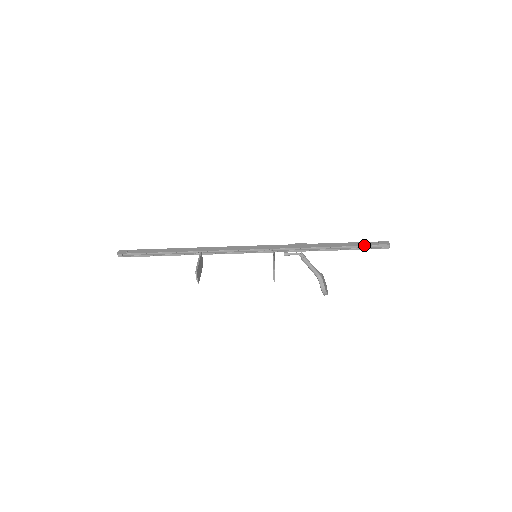
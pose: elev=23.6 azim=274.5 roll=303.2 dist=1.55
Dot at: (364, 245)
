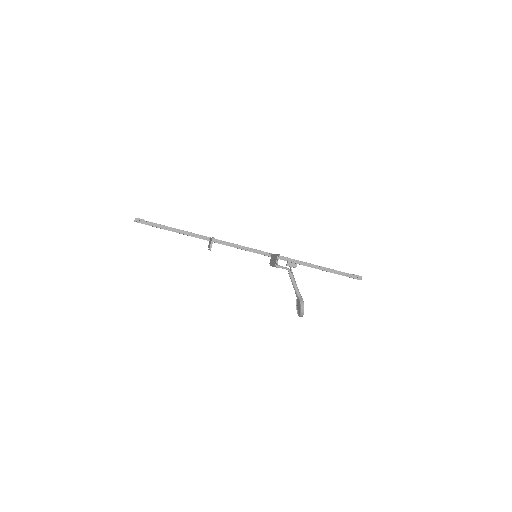
Dot at: (343, 272)
